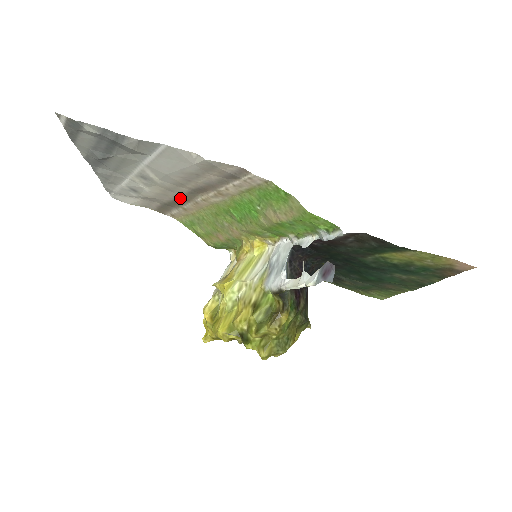
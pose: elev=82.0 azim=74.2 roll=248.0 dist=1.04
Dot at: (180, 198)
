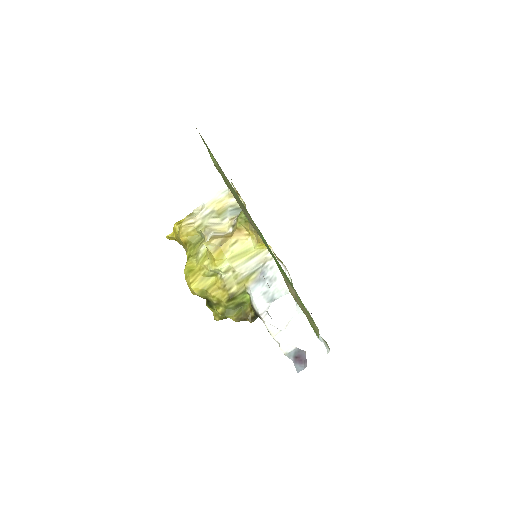
Dot at: occluded
